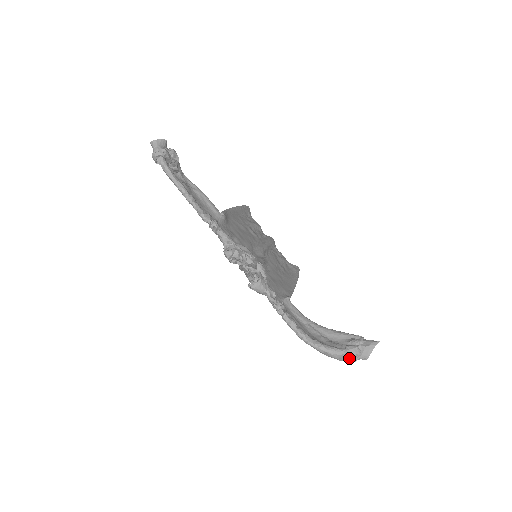
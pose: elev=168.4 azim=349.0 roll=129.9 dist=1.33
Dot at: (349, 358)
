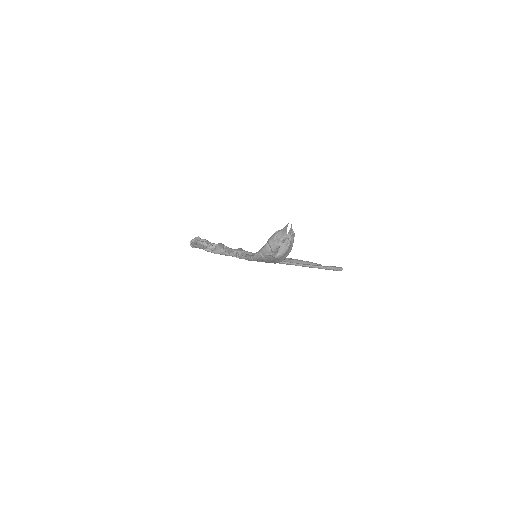
Dot at: (272, 242)
